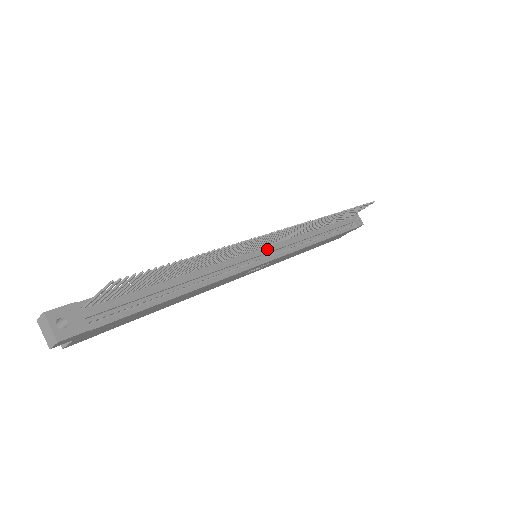
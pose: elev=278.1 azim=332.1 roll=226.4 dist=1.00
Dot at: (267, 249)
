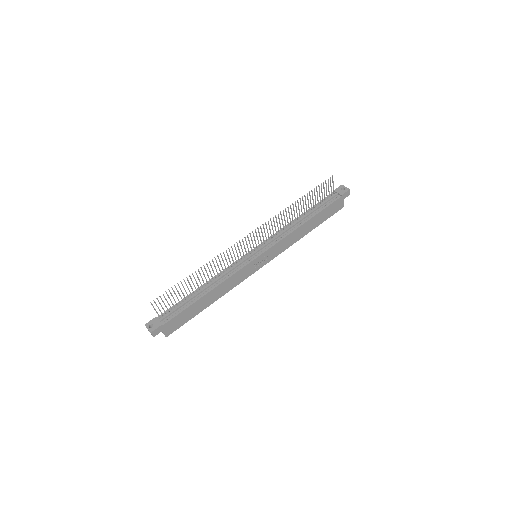
Dot at: (257, 249)
